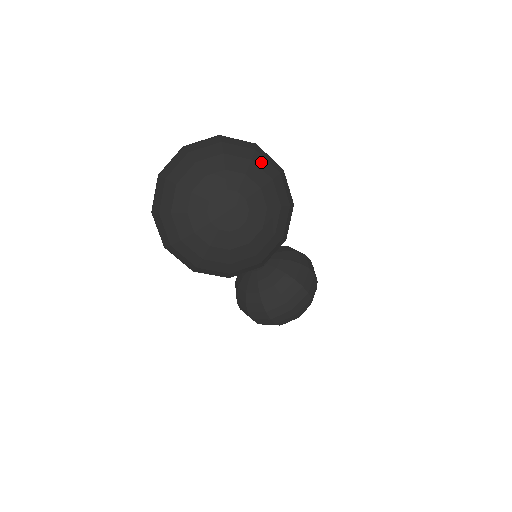
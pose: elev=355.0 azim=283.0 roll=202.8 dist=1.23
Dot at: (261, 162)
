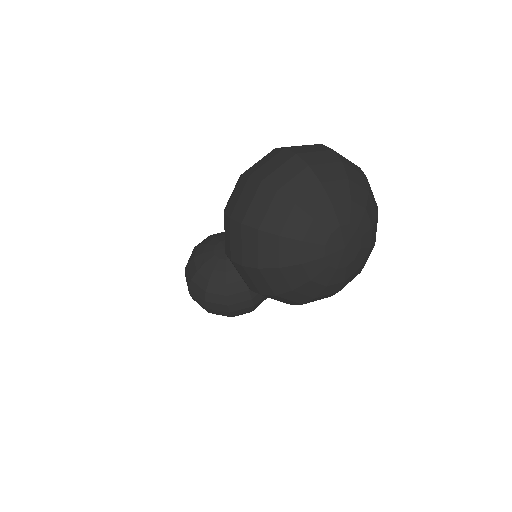
Dot at: (371, 194)
